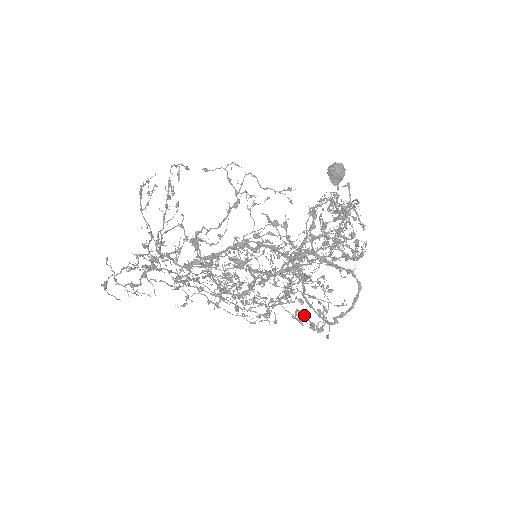
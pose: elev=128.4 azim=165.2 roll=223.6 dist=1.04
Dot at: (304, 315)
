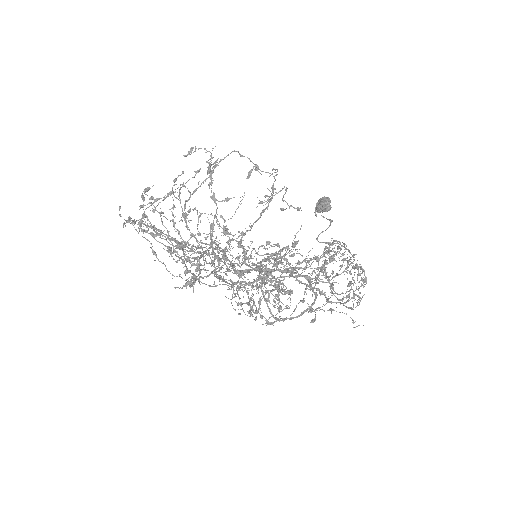
Dot at: occluded
